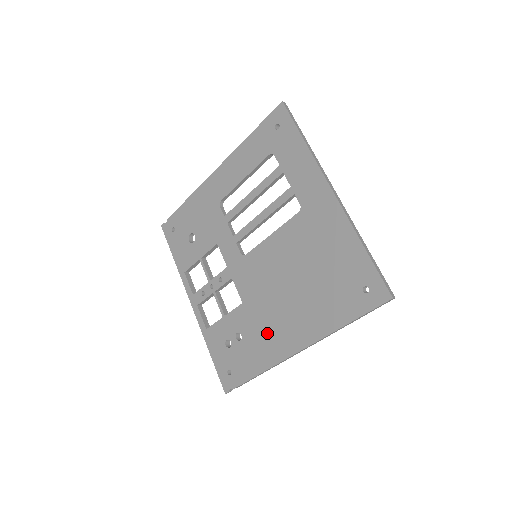
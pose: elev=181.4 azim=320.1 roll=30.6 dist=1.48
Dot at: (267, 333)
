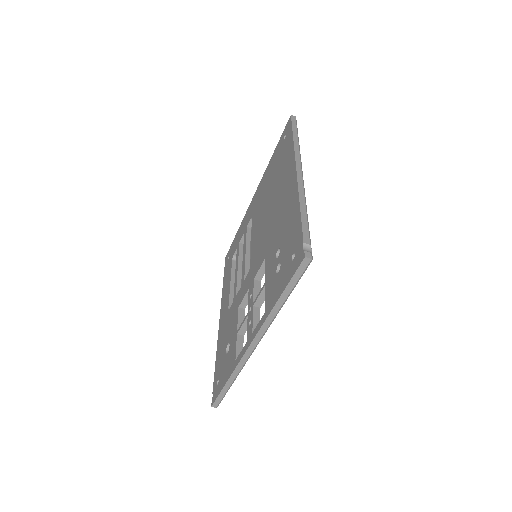
Dot at: (282, 214)
